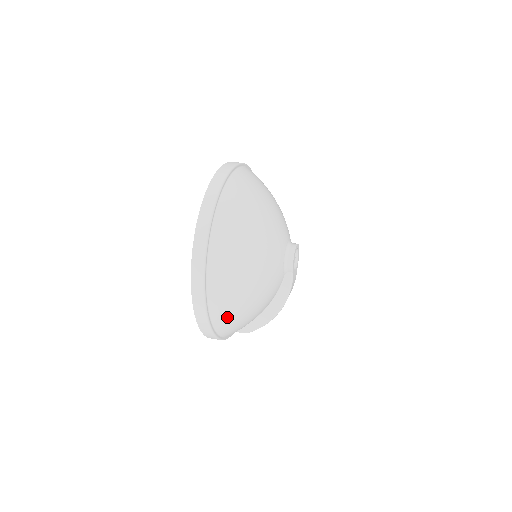
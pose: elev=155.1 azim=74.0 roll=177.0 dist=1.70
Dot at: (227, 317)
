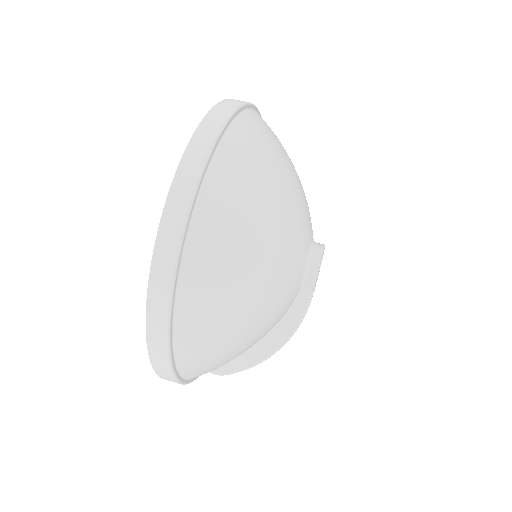
Dot at: (202, 348)
